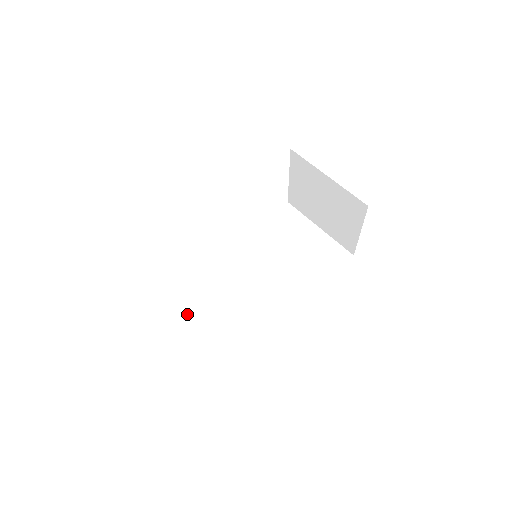
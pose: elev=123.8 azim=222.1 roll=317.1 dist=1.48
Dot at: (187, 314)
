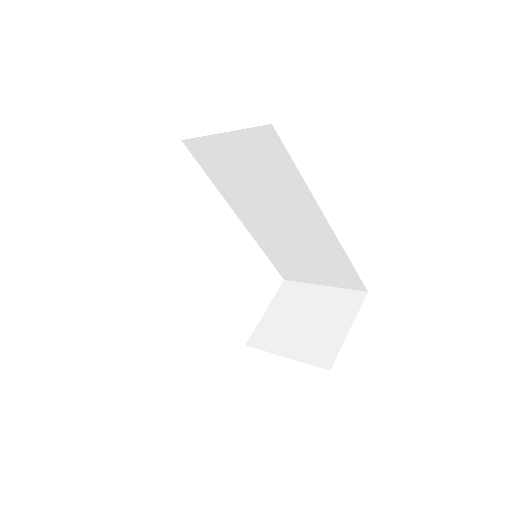
Dot at: occluded
